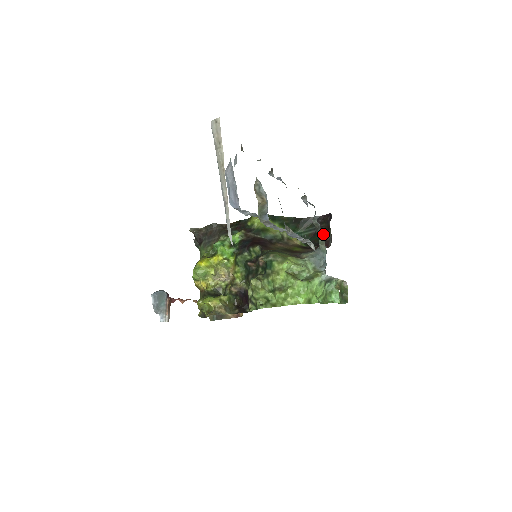
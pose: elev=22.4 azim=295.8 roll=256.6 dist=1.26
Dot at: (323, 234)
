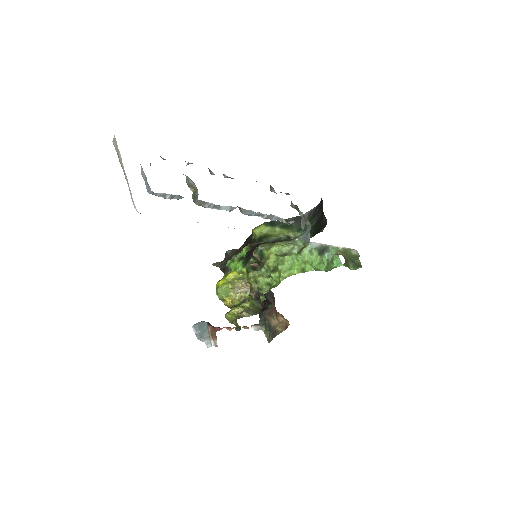
Dot at: (321, 219)
